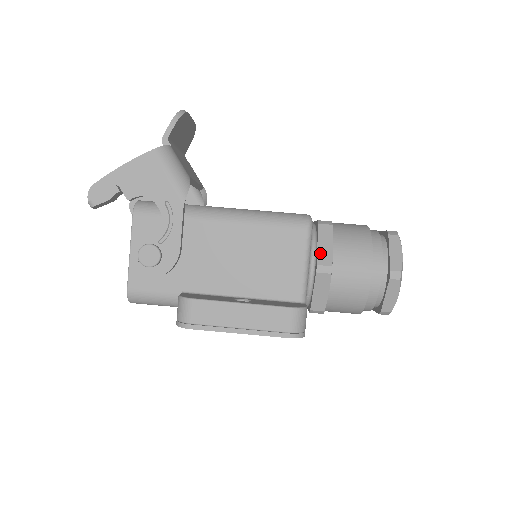
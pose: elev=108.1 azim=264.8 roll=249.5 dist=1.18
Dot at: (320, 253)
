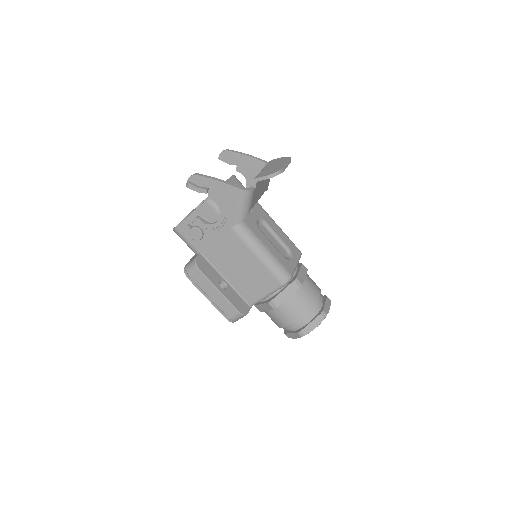
Dot at: (279, 296)
